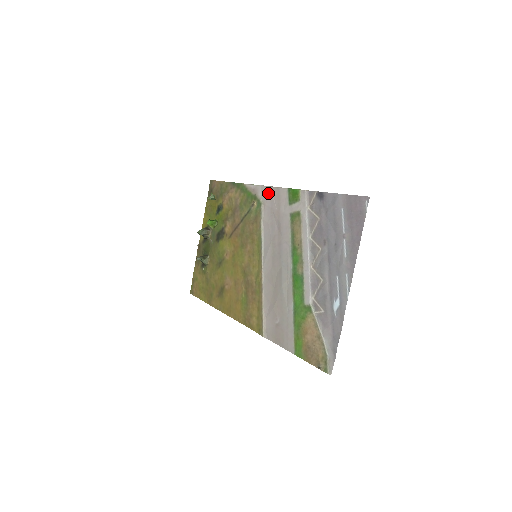
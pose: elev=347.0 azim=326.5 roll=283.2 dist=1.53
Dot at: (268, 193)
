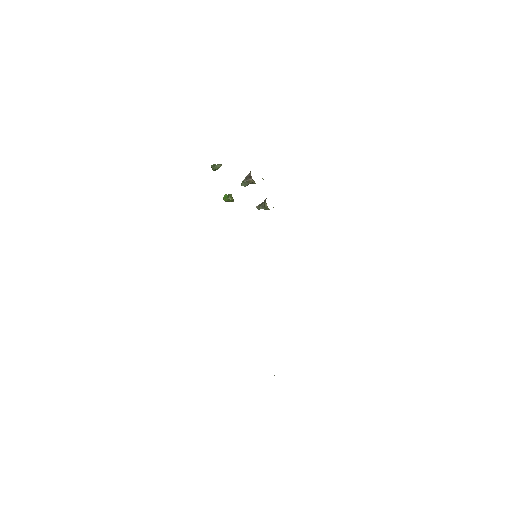
Dot at: occluded
